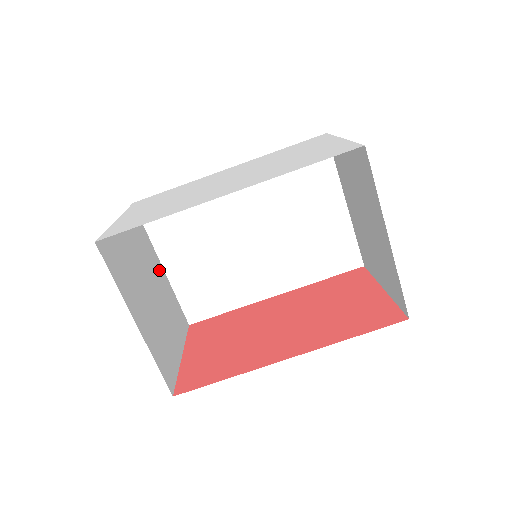
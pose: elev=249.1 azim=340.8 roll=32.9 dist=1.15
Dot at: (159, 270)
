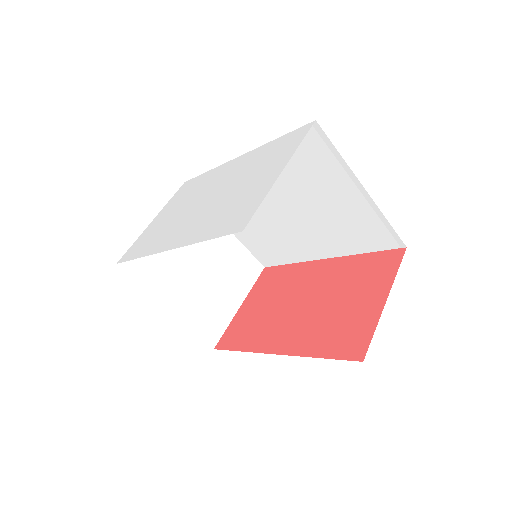
Dot at: occluded
